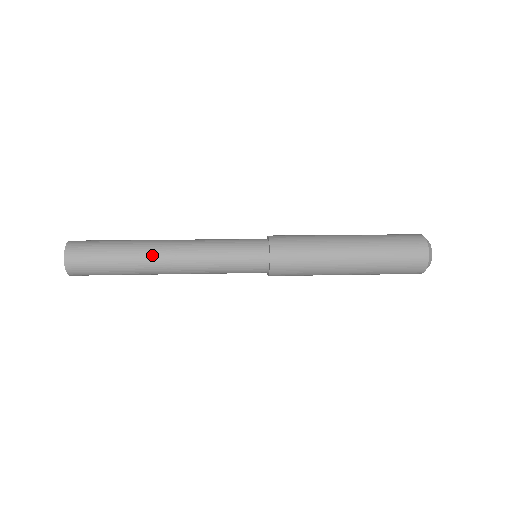
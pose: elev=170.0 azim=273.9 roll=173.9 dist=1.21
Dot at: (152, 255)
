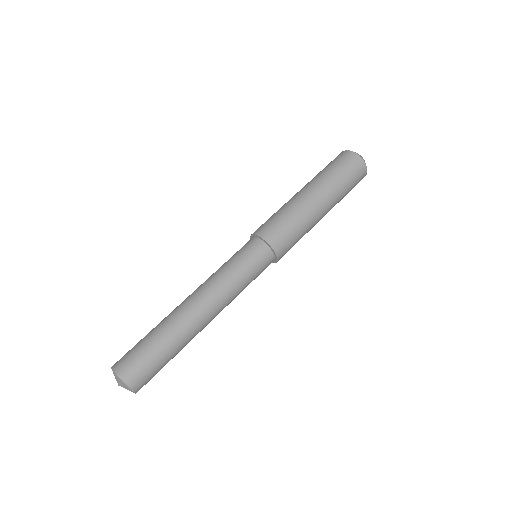
Dot at: occluded
